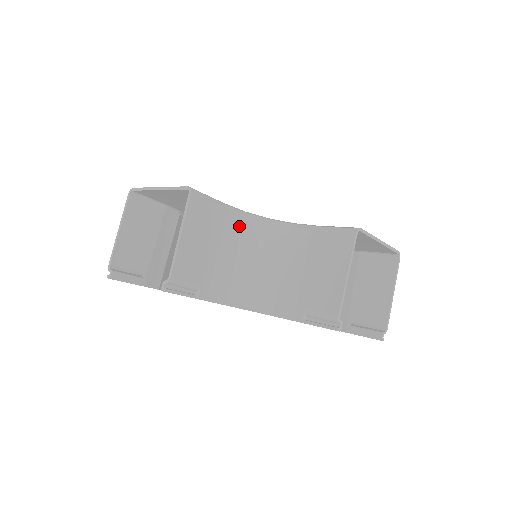
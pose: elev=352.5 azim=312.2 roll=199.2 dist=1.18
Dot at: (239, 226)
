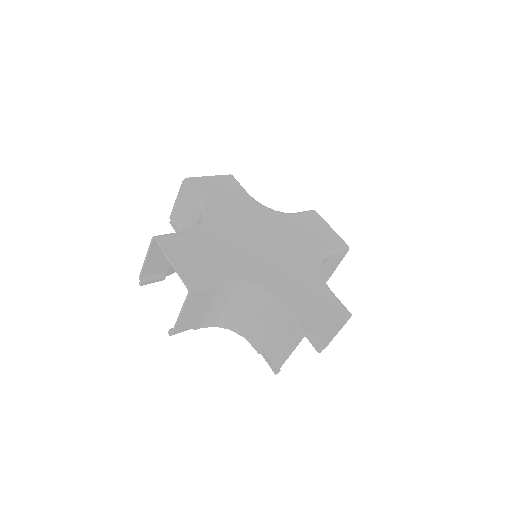
Dot at: (229, 291)
